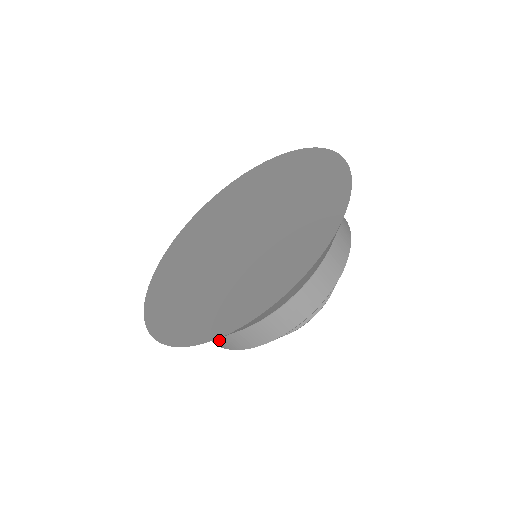
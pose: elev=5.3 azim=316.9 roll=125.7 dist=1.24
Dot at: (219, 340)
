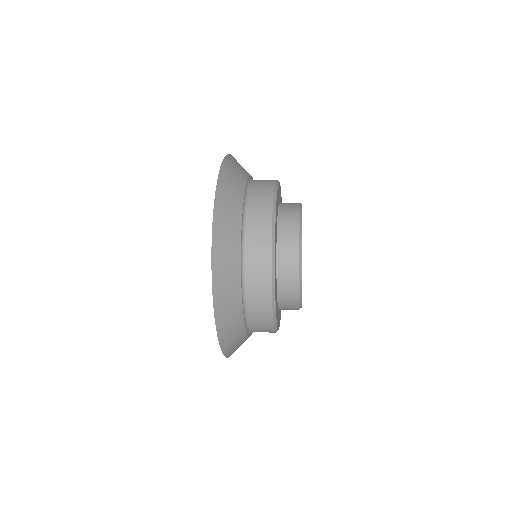
Dot at: occluded
